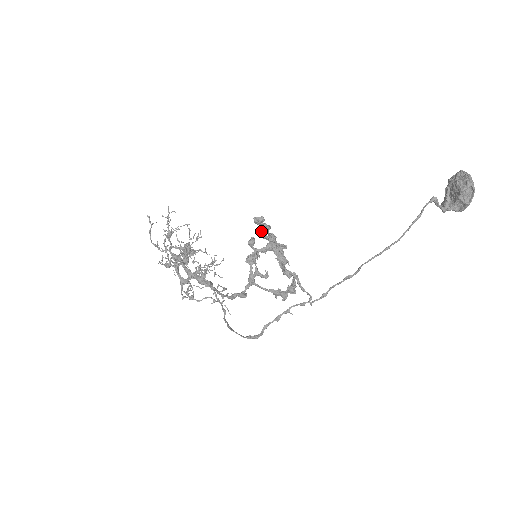
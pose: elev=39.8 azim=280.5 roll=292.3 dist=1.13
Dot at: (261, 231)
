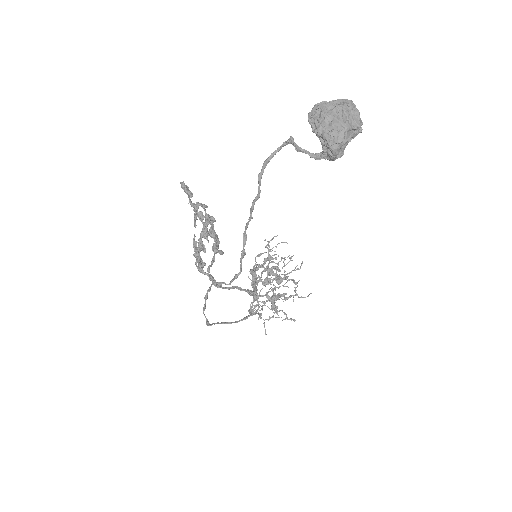
Dot at: (189, 198)
